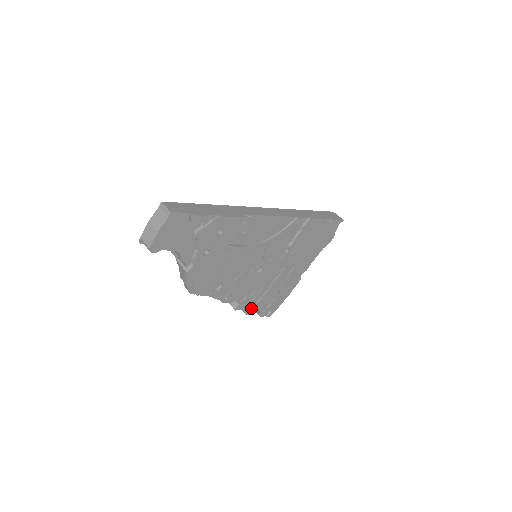
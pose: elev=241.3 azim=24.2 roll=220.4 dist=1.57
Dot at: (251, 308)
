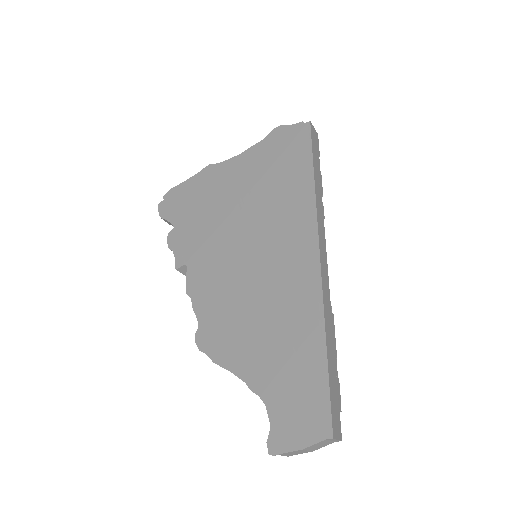
Dot at: occluded
